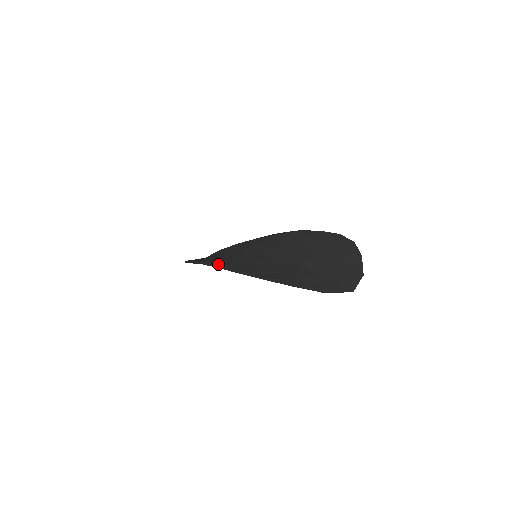
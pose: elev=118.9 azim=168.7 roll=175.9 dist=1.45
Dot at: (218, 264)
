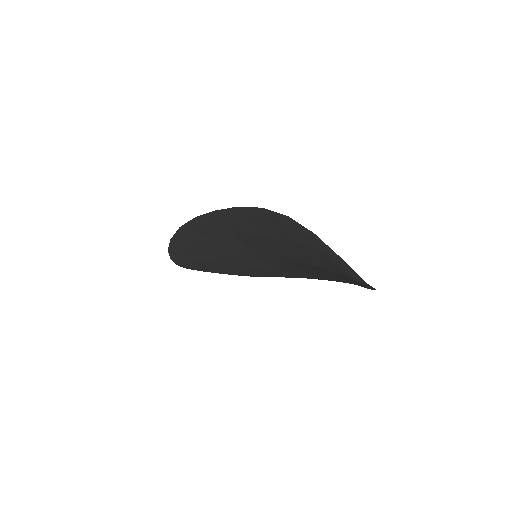
Dot at: (235, 213)
